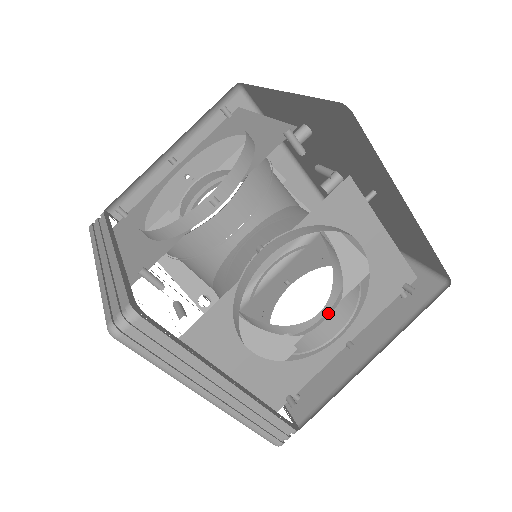
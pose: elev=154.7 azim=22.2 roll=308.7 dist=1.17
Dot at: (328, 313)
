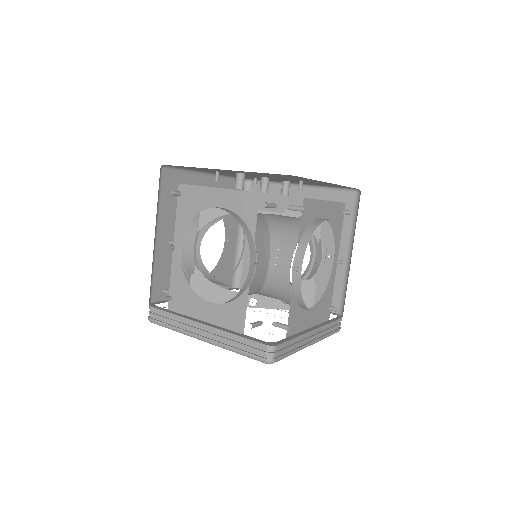
Dot at: (314, 253)
